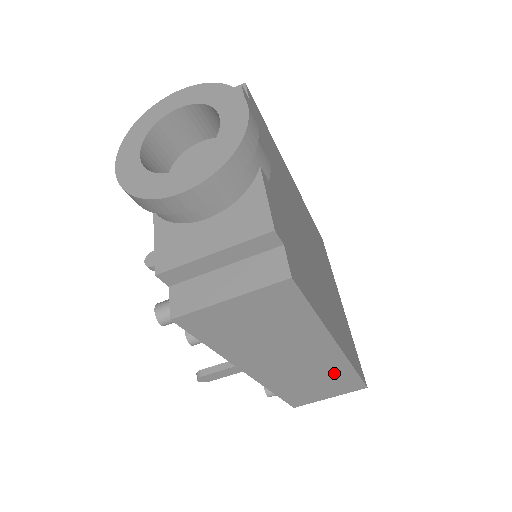
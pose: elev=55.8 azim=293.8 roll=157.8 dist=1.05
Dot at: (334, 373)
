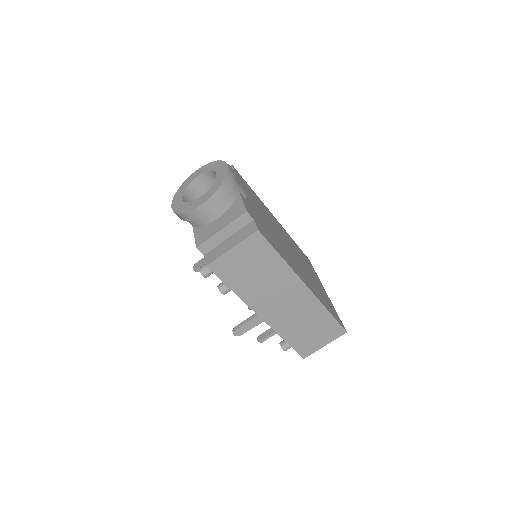
Dot at: (315, 315)
